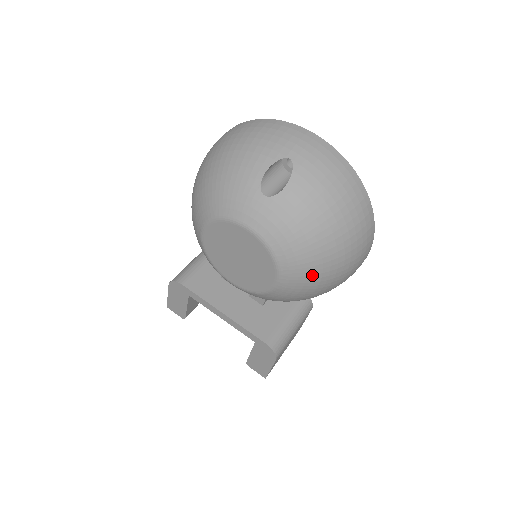
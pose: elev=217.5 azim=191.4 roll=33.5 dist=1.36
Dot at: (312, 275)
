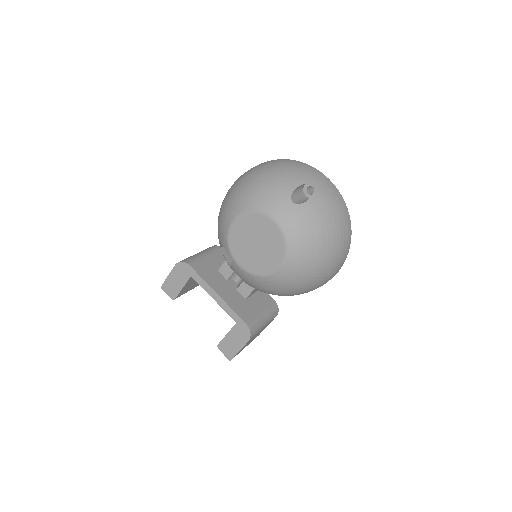
Dot at: (306, 268)
